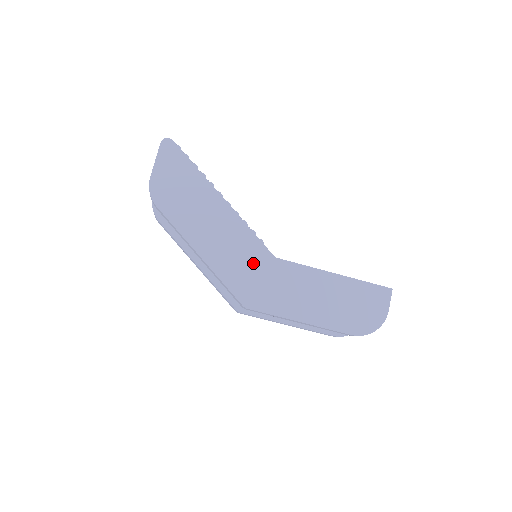
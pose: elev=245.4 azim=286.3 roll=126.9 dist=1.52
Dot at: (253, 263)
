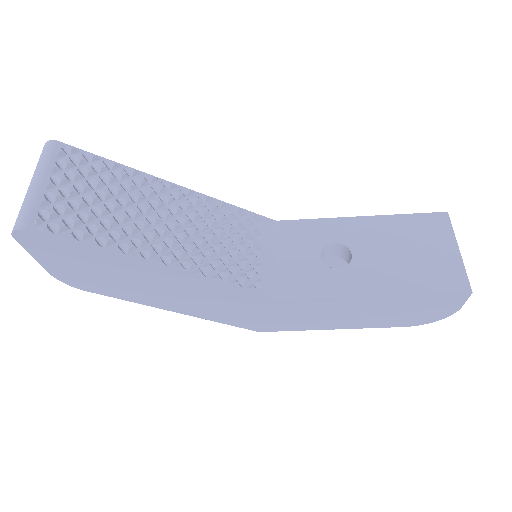
Dot at: (250, 308)
